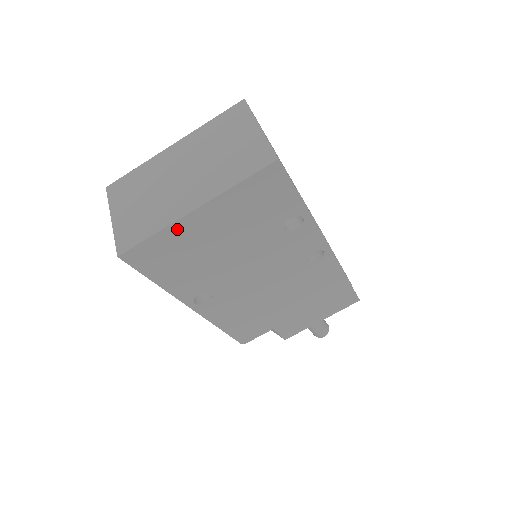
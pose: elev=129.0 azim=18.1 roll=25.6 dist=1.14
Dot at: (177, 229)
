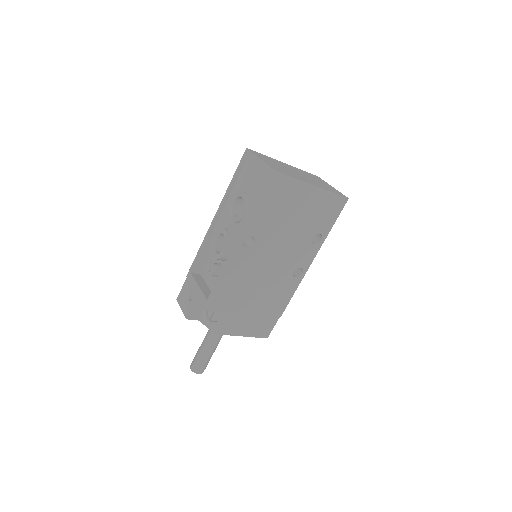
Dot at: (300, 186)
